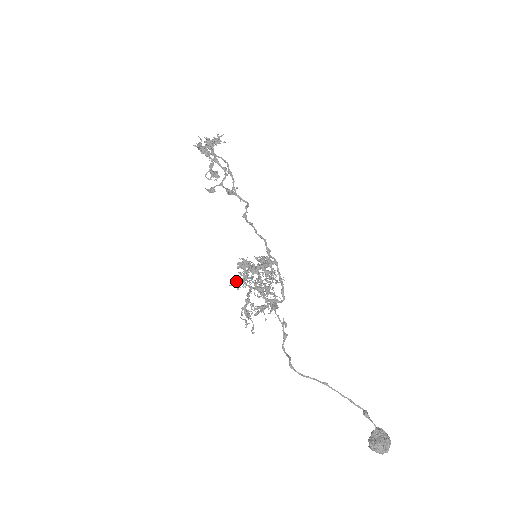
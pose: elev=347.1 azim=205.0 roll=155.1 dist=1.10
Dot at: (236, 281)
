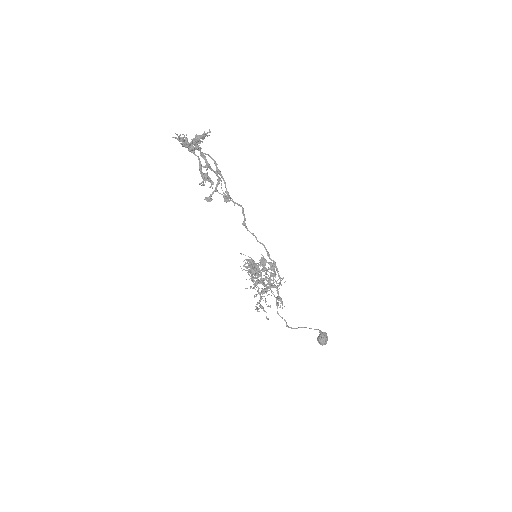
Dot at: occluded
